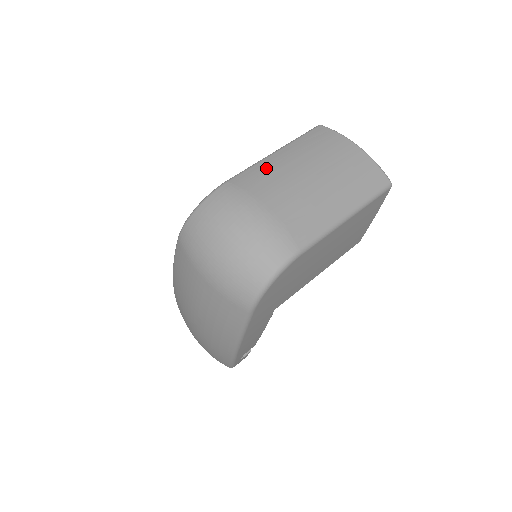
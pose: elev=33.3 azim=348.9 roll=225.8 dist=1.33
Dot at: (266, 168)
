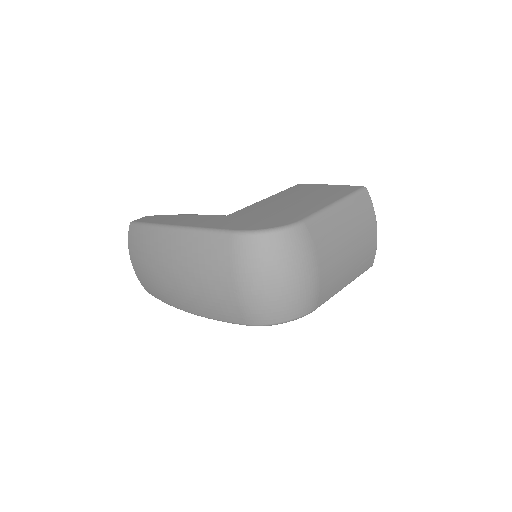
Dot at: (330, 223)
